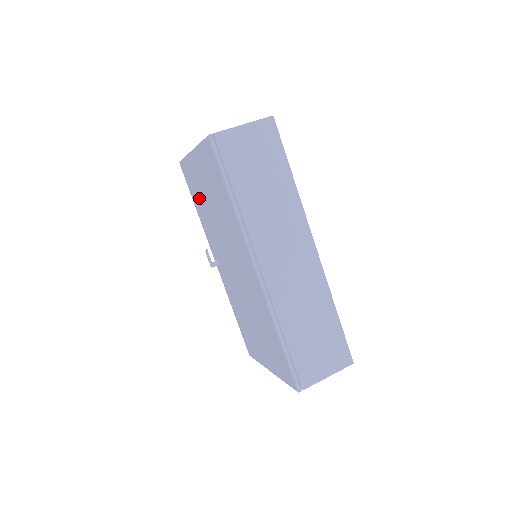
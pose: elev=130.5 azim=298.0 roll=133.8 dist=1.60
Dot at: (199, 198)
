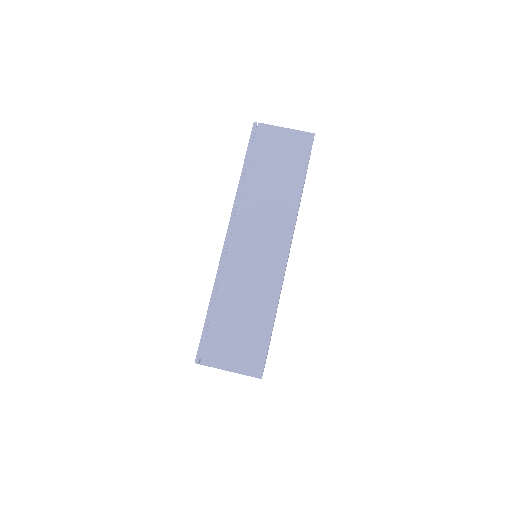
Dot at: occluded
